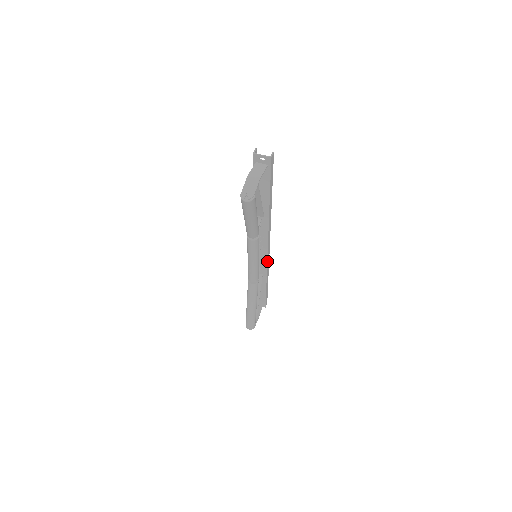
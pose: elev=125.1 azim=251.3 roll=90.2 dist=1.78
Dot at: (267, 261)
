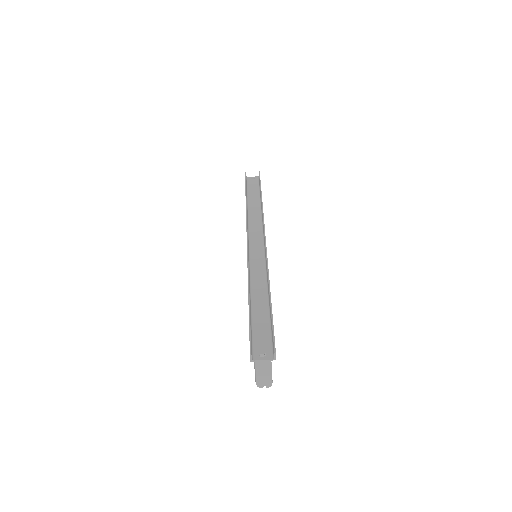
Dot at: occluded
